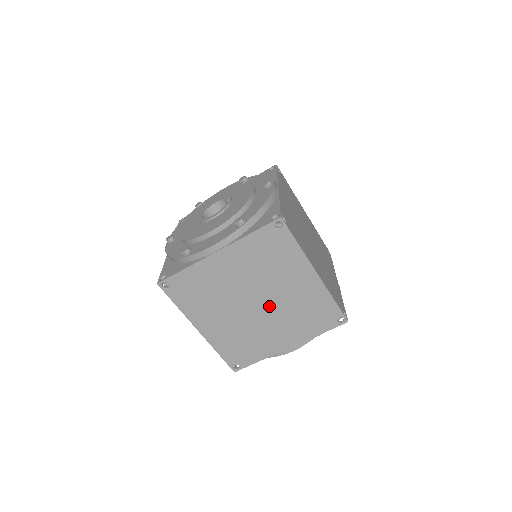
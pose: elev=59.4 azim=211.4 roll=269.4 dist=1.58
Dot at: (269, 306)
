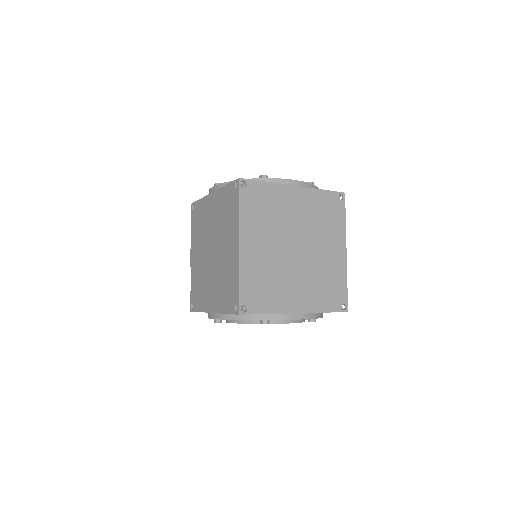
Dot at: (304, 258)
